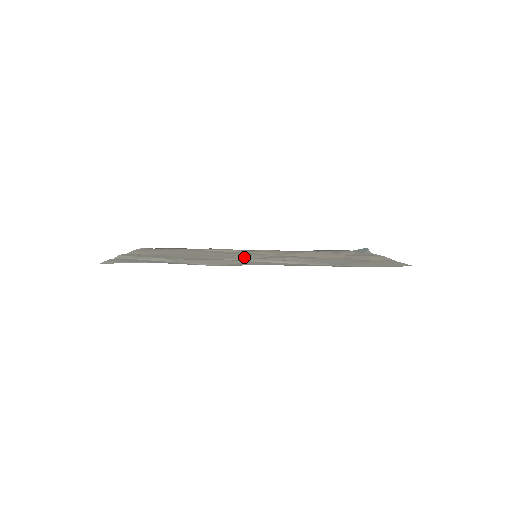
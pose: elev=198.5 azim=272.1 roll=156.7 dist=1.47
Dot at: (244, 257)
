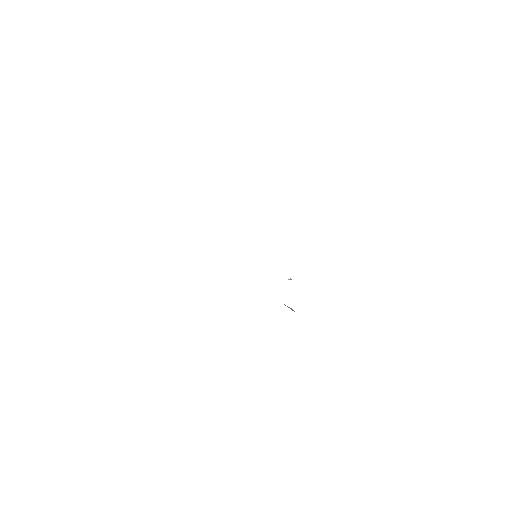
Dot at: occluded
